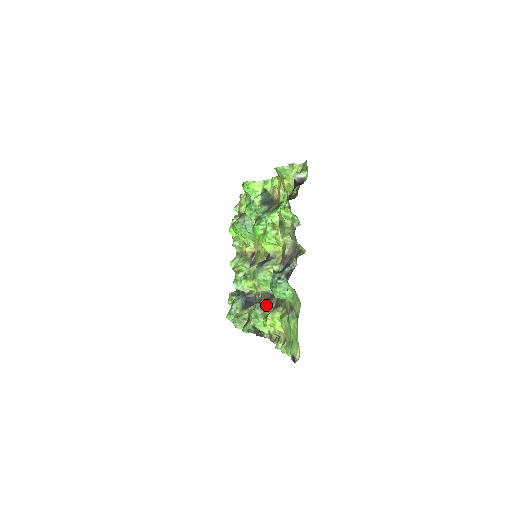
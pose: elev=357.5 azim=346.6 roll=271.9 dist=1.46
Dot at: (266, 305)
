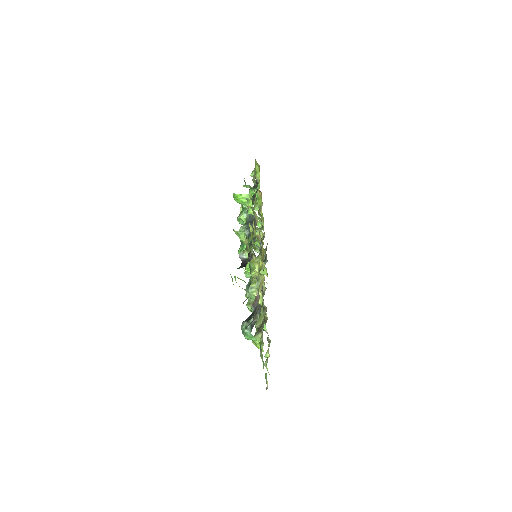
Dot at: occluded
